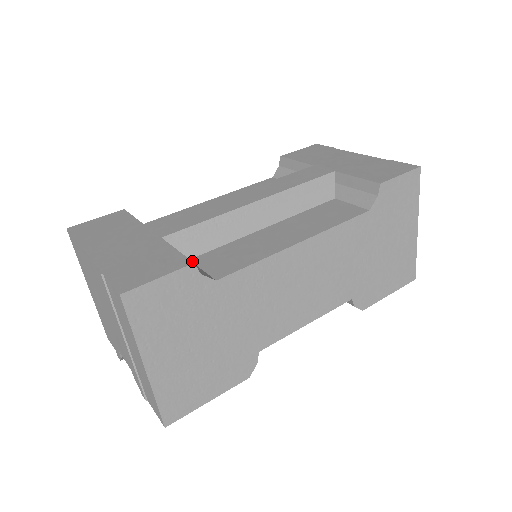
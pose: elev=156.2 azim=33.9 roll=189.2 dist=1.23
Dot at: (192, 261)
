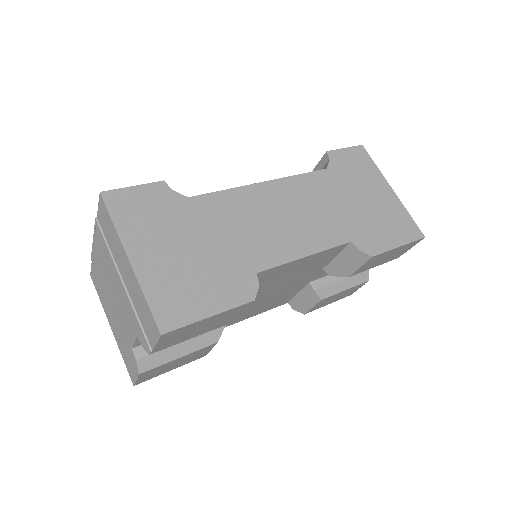
Dot at: (163, 182)
